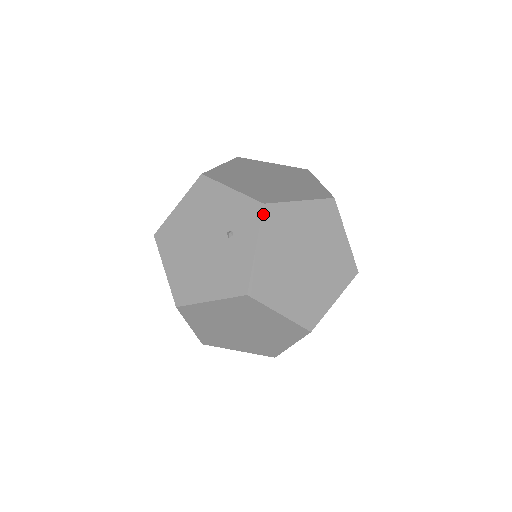
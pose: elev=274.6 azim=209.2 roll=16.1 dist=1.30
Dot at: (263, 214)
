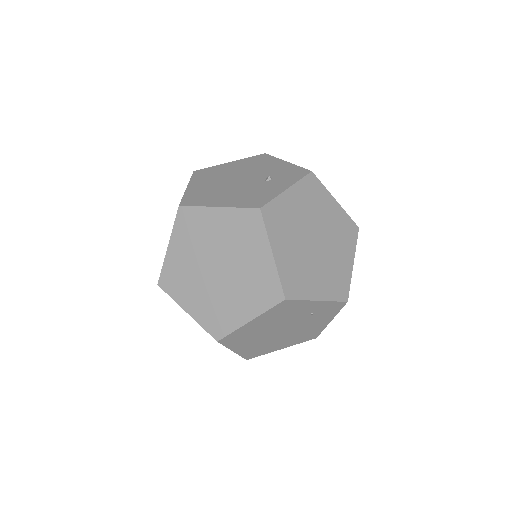
Dot at: (307, 176)
